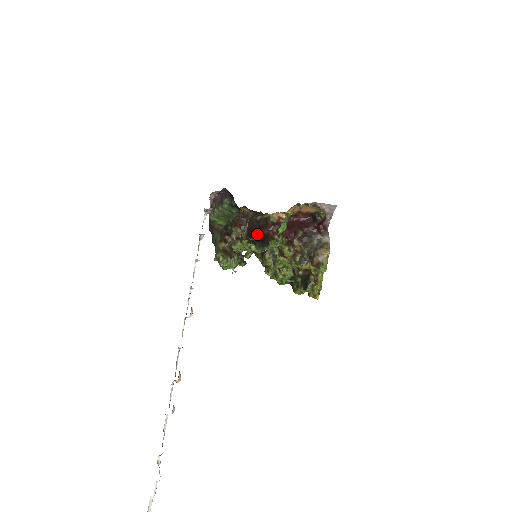
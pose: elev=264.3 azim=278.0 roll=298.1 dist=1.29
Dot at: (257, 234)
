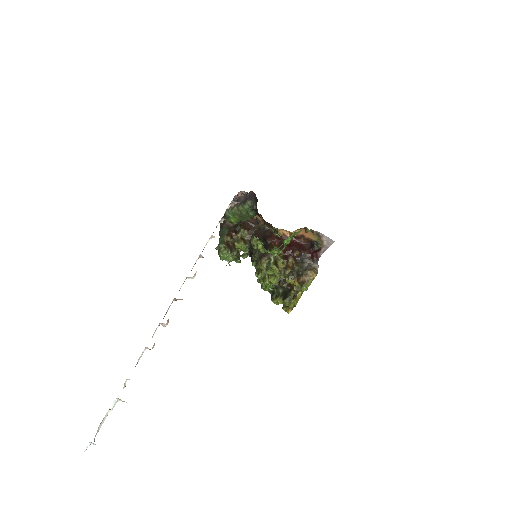
Dot at: occluded
